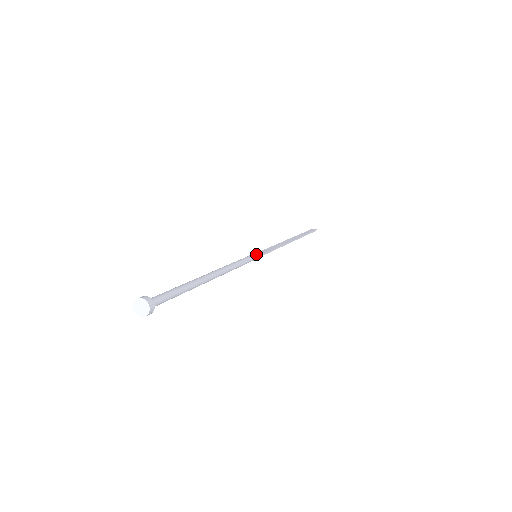
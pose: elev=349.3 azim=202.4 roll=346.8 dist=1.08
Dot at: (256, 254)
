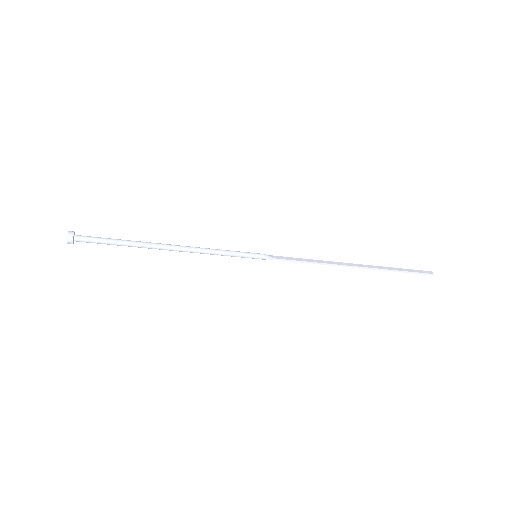
Dot at: (253, 254)
